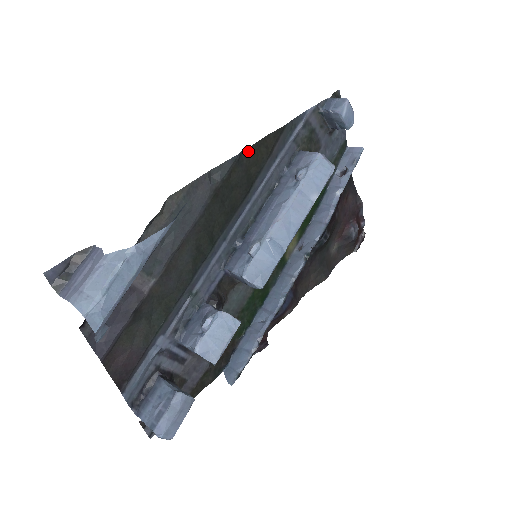
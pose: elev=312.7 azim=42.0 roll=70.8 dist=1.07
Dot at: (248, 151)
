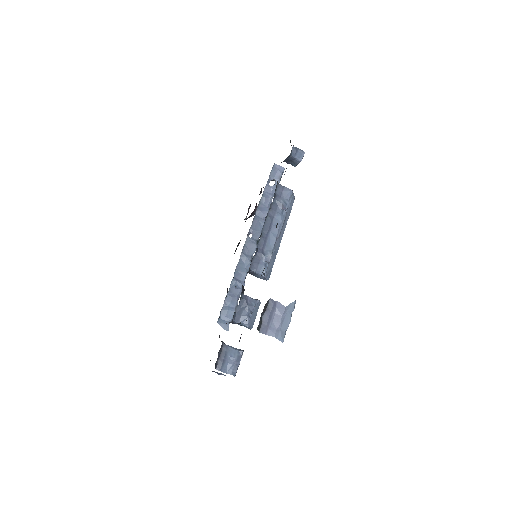
Dot at: occluded
